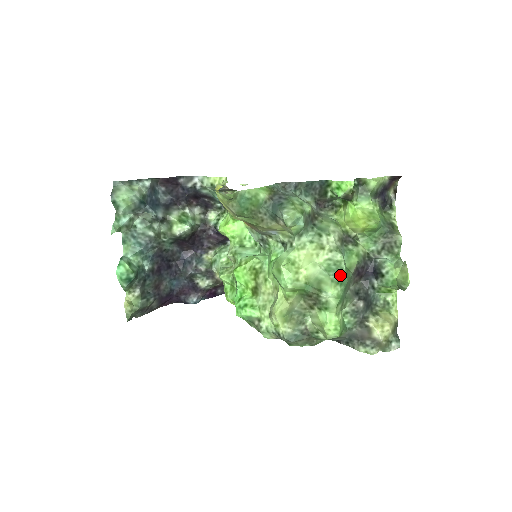
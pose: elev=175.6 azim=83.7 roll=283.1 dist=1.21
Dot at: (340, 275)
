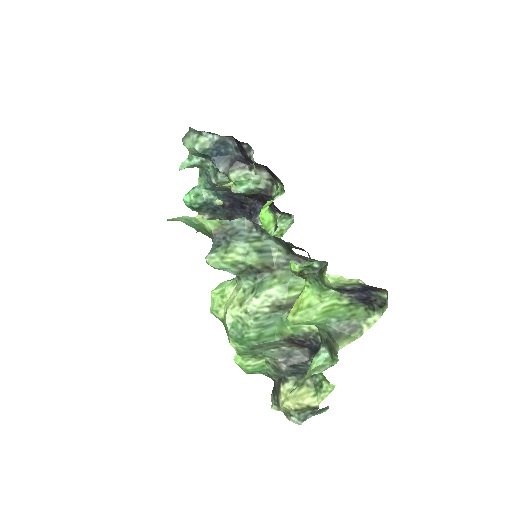
Dot at: (240, 337)
